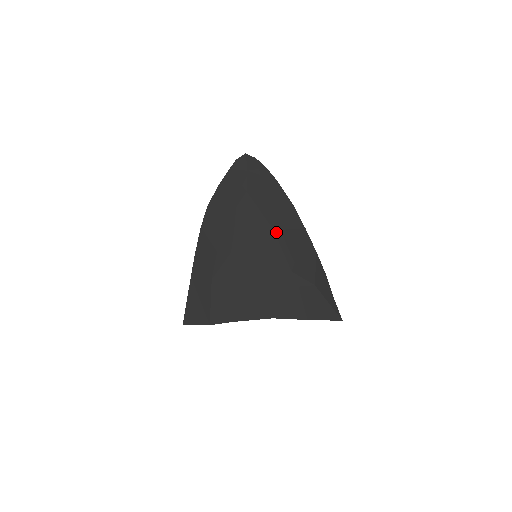
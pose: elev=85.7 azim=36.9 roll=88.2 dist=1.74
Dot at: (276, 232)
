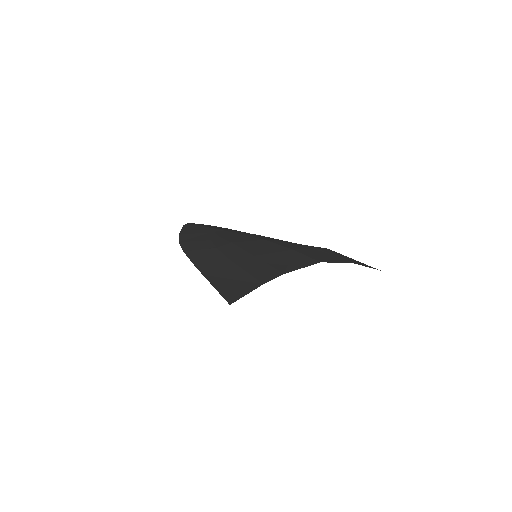
Dot at: occluded
